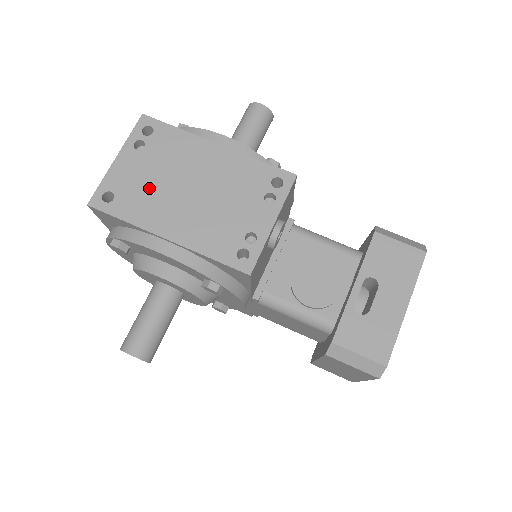
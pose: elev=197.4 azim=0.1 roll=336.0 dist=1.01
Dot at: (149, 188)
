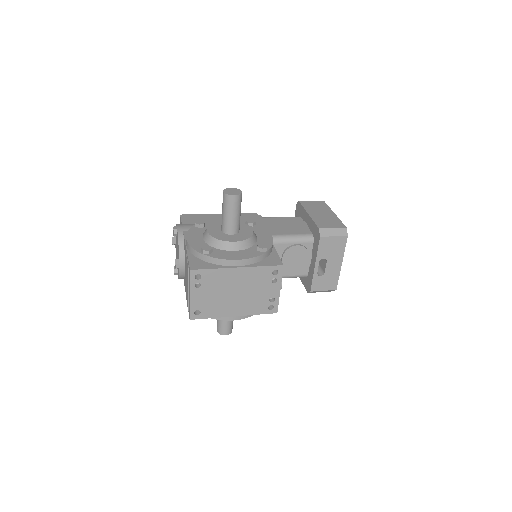
Dot at: (215, 301)
